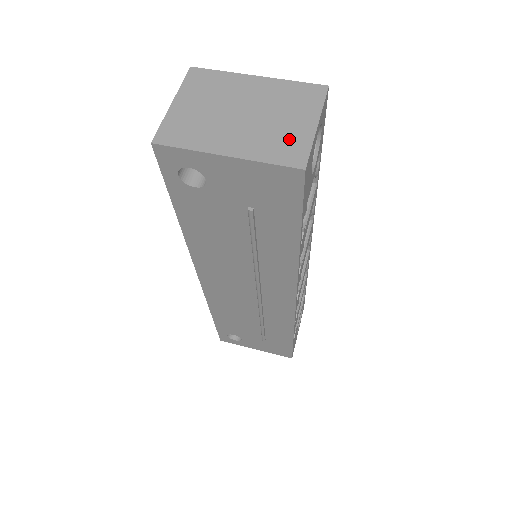
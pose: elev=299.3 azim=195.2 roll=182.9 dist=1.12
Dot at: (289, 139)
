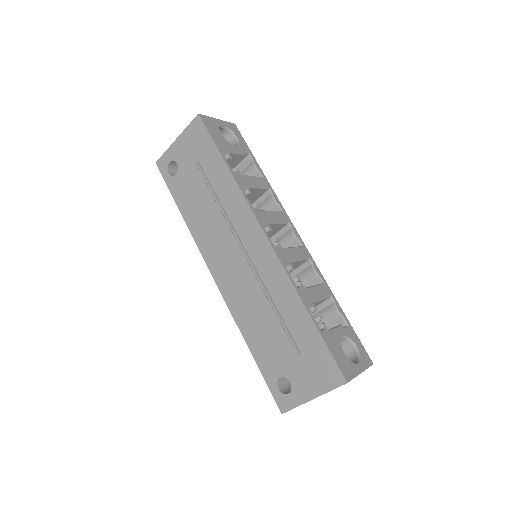
Dot at: occluded
